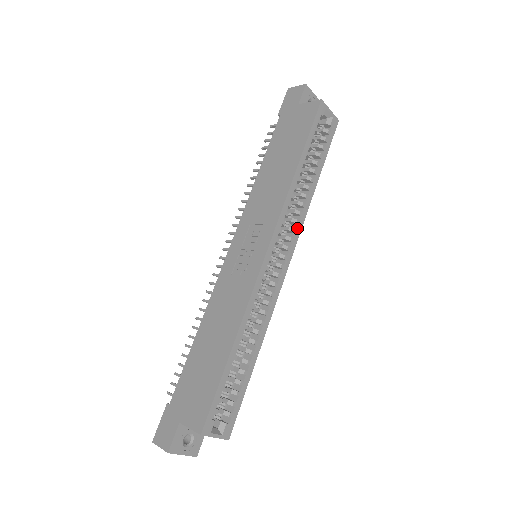
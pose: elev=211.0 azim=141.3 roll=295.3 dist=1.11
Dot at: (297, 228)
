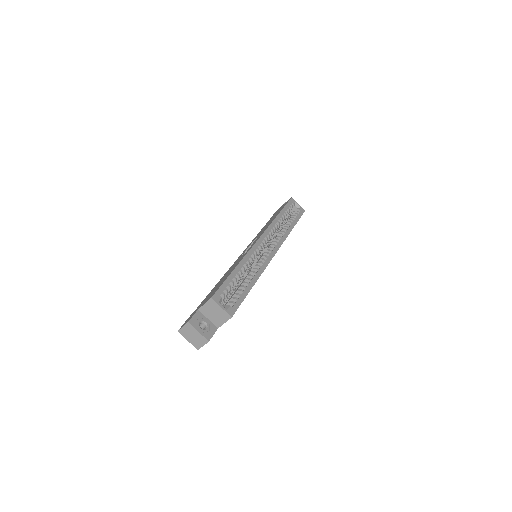
Dot at: (281, 240)
